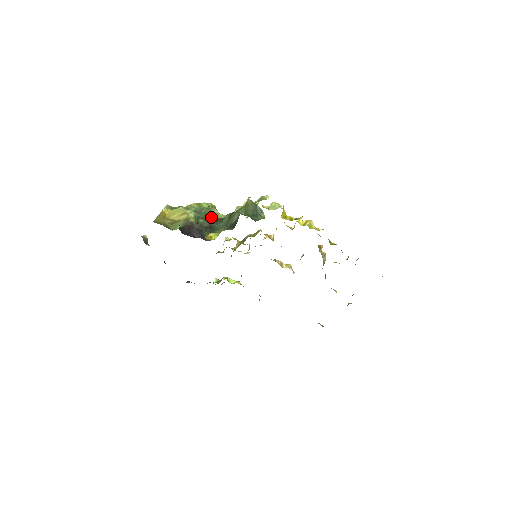
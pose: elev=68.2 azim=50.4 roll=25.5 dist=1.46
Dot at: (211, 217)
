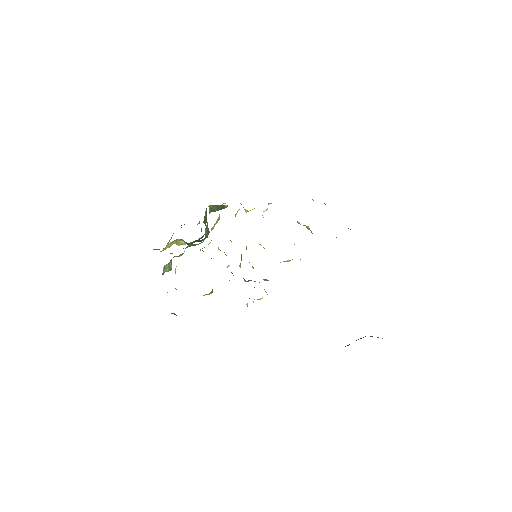
Dot at: (198, 244)
